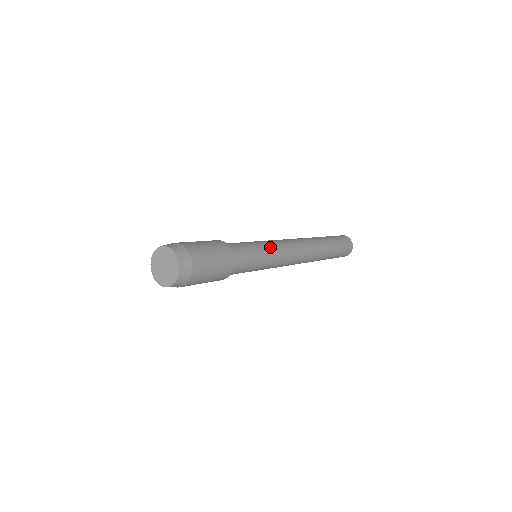
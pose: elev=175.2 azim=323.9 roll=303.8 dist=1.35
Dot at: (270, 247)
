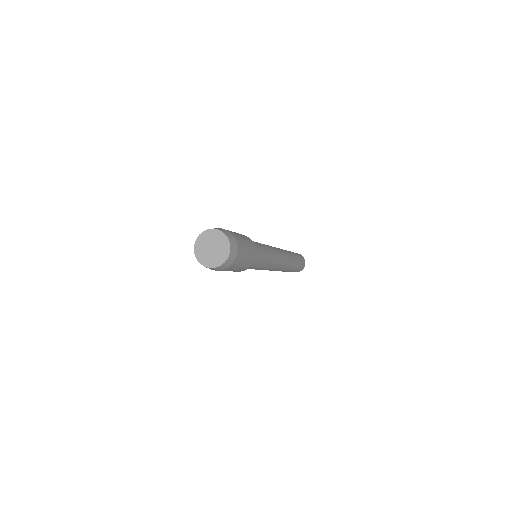
Dot at: (268, 248)
